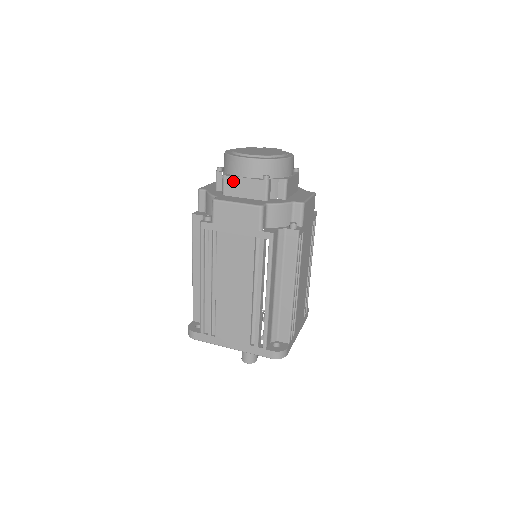
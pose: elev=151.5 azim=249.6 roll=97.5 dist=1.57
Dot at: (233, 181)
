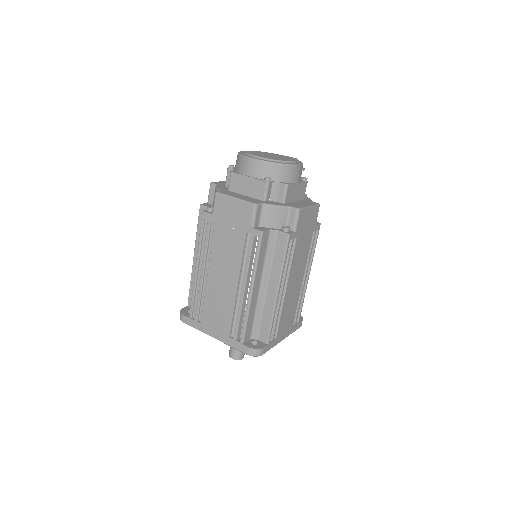
Dot at: (238, 178)
